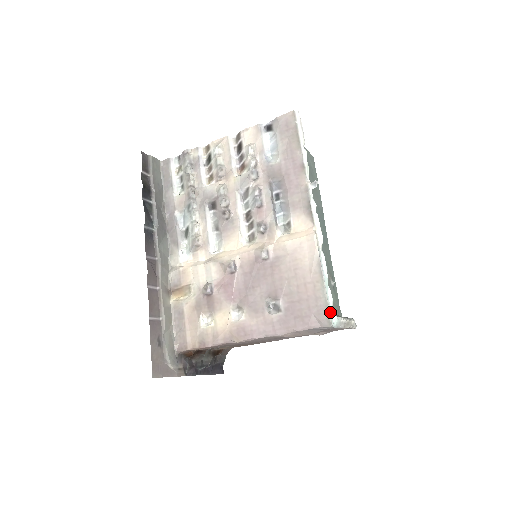
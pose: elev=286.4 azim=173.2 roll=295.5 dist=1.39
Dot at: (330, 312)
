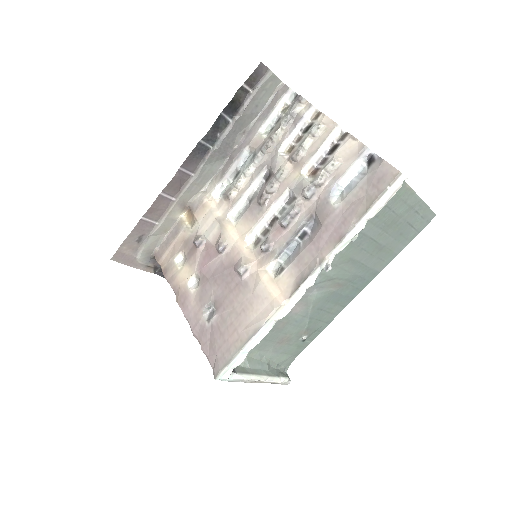
Dot at: (224, 371)
